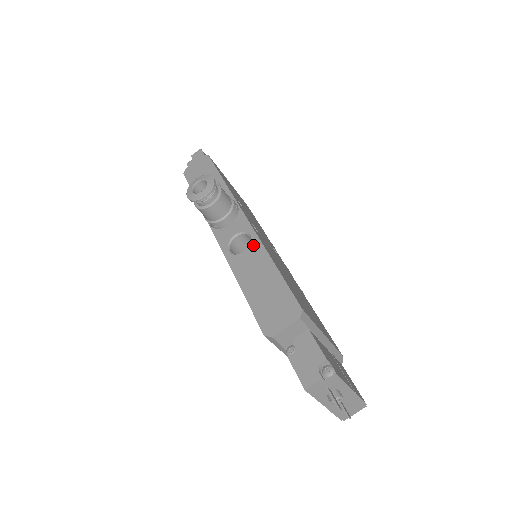
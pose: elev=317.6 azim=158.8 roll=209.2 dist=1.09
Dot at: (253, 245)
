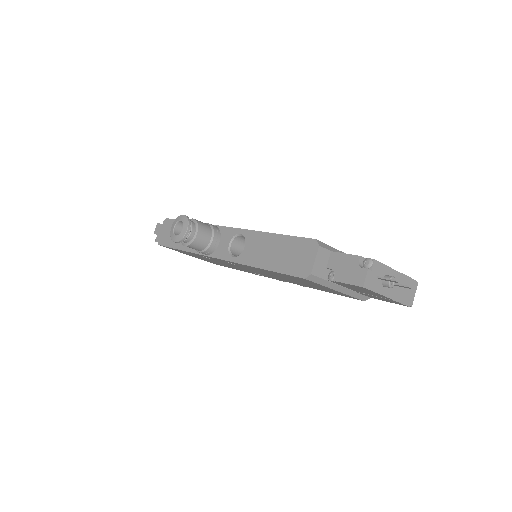
Dot at: (247, 237)
